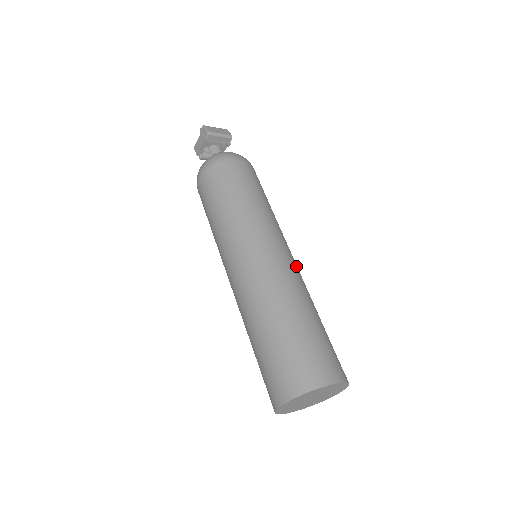
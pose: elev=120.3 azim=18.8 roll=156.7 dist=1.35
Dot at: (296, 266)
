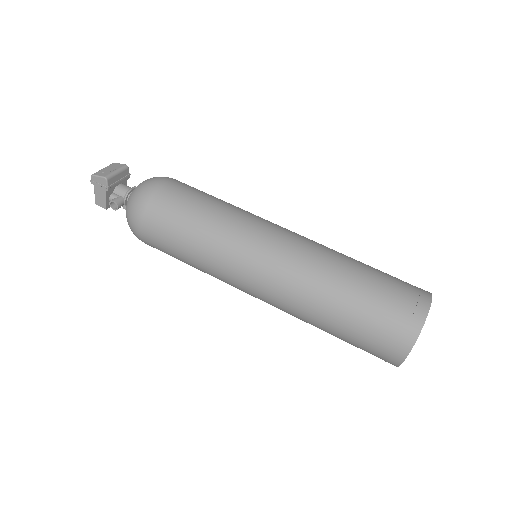
Dot at: (302, 236)
